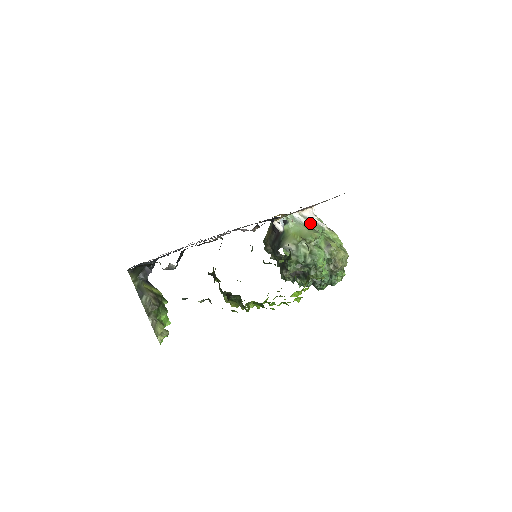
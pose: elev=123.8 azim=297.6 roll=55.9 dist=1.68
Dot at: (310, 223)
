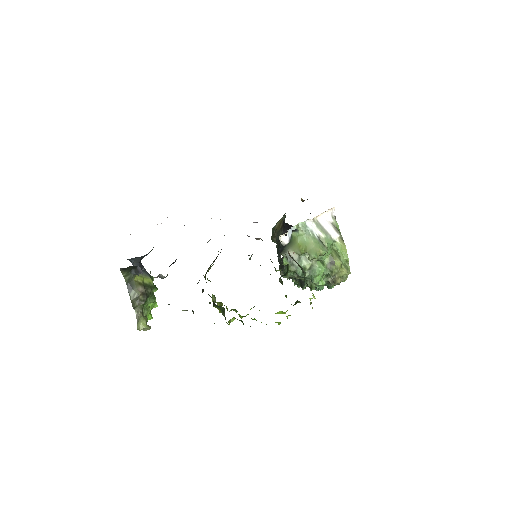
Dot at: (321, 234)
